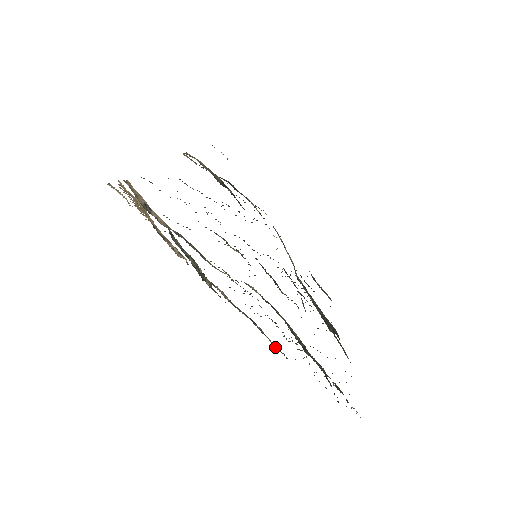
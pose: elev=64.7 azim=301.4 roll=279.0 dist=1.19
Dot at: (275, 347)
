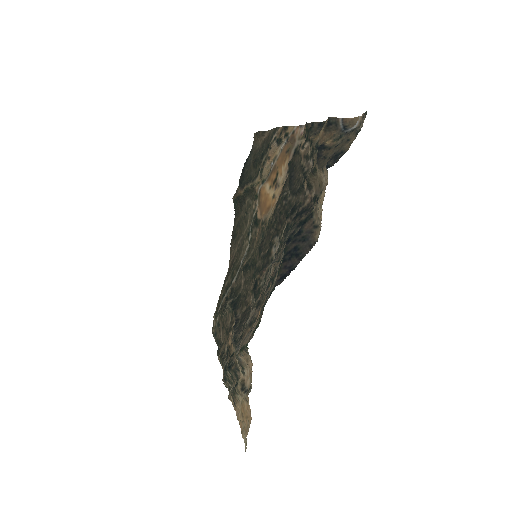
Dot at: (218, 359)
